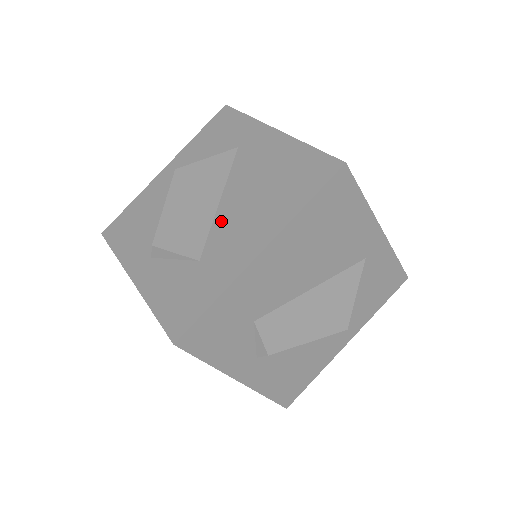
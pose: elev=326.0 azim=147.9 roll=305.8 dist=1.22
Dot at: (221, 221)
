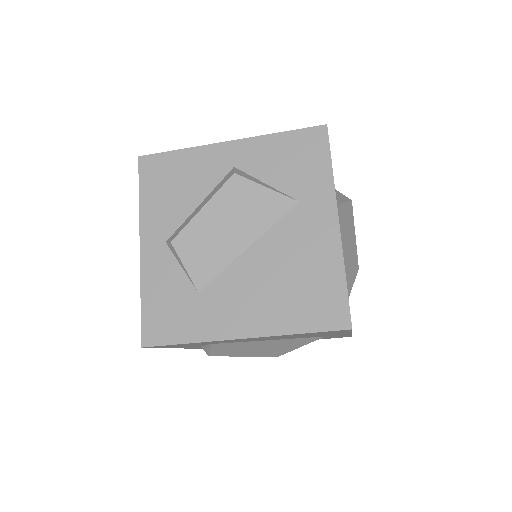
Dot at: (236, 272)
